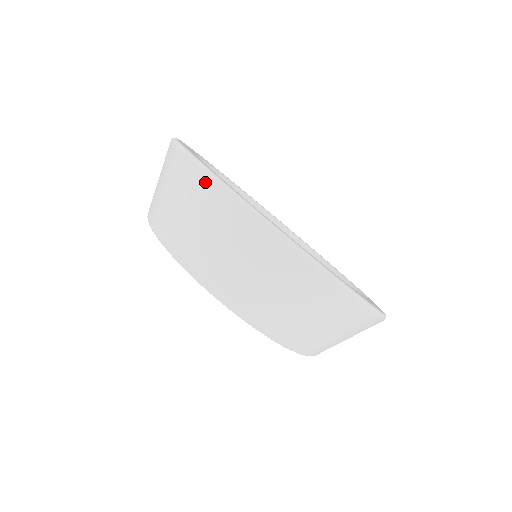
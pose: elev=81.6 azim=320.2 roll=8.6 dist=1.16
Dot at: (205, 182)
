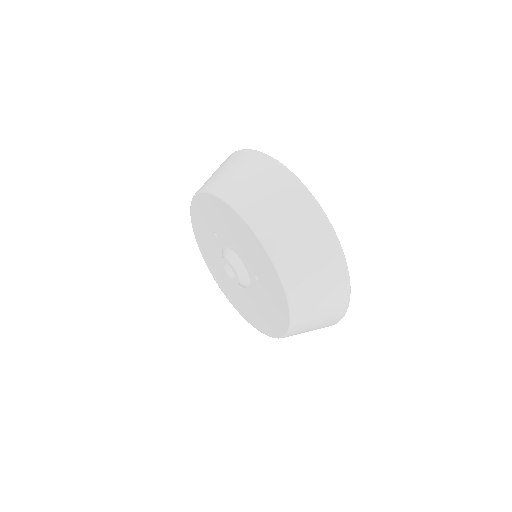
Dot at: (249, 153)
